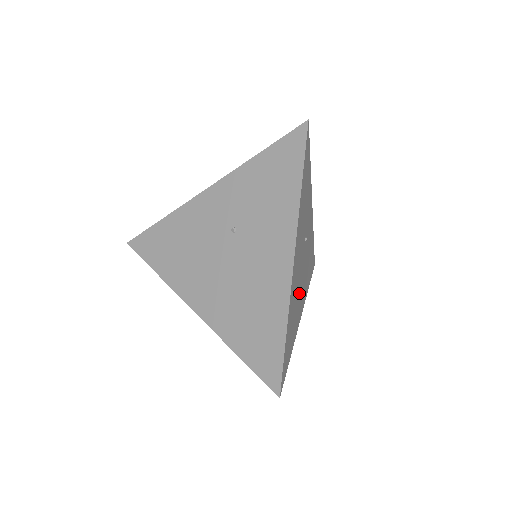
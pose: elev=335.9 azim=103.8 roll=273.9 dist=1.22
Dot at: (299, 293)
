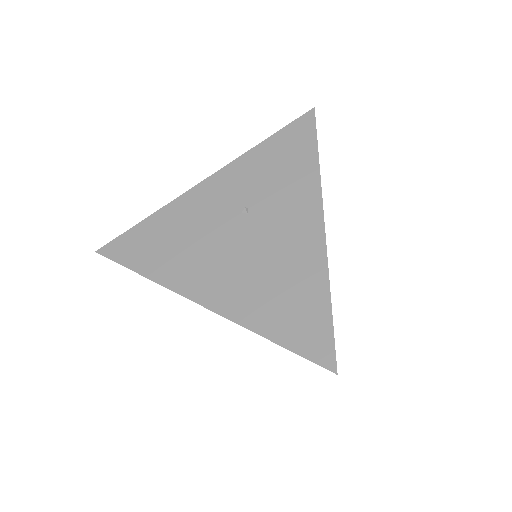
Dot at: occluded
